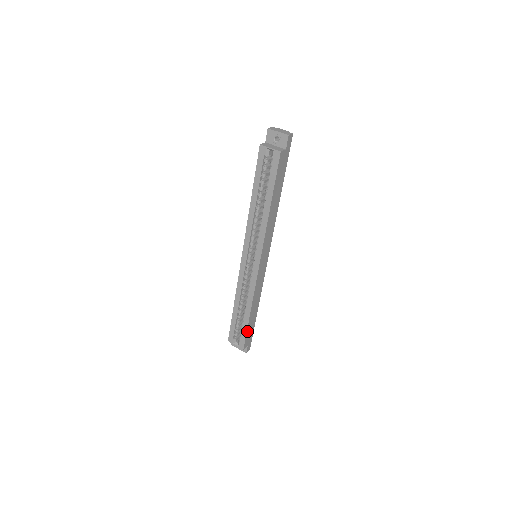
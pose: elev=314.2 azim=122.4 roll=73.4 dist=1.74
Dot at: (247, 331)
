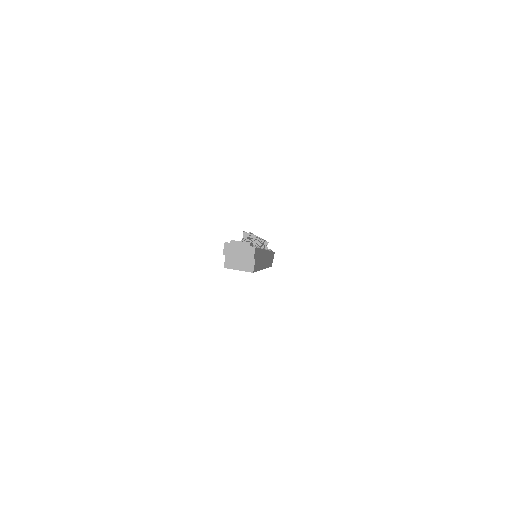
Dot at: occluded
